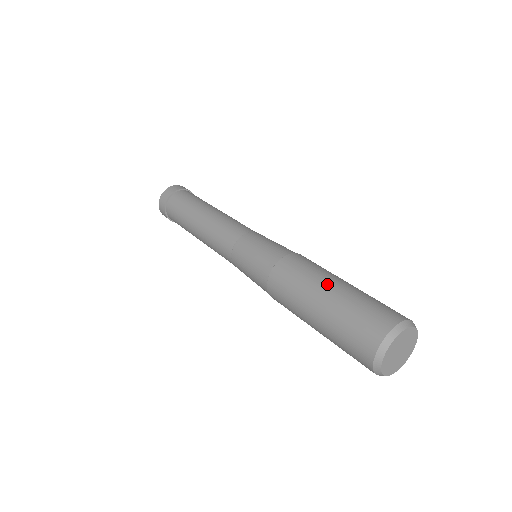
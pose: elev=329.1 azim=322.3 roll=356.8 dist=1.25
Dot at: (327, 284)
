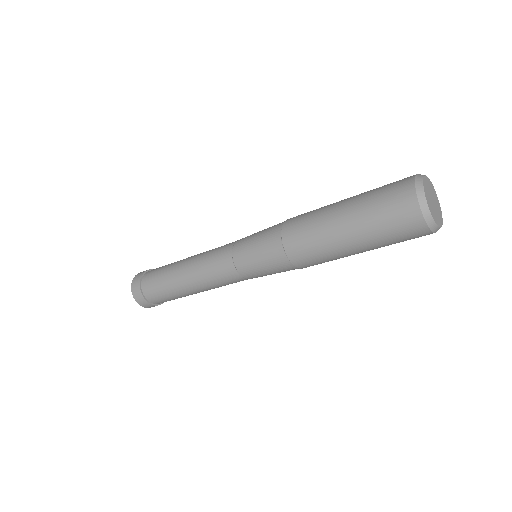
Dot at: occluded
